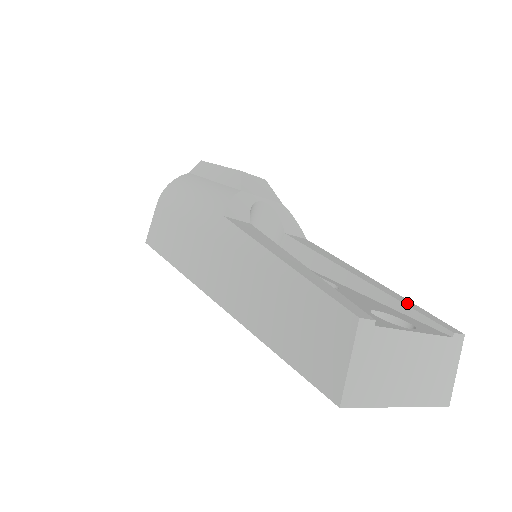
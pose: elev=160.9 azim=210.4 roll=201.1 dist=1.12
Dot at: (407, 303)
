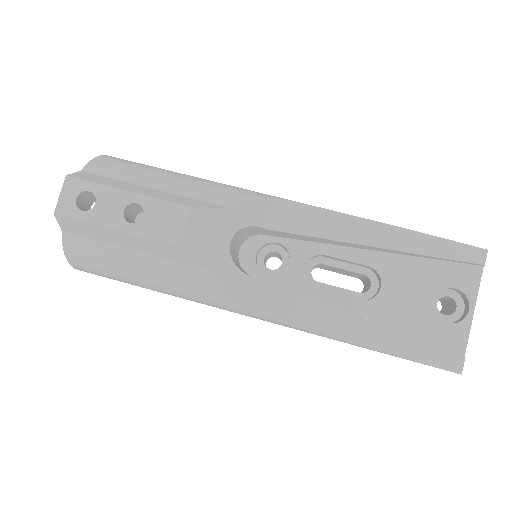
Dot at: (436, 250)
